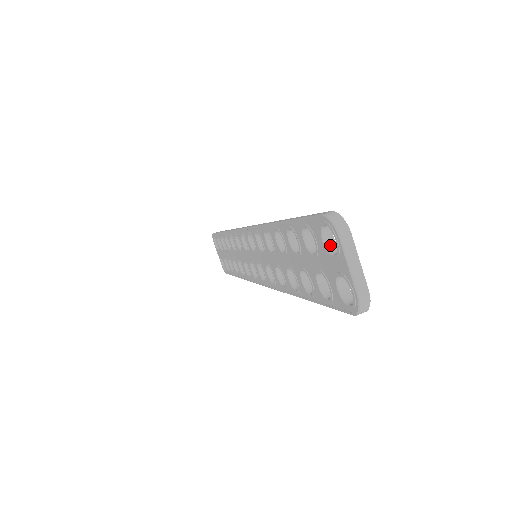
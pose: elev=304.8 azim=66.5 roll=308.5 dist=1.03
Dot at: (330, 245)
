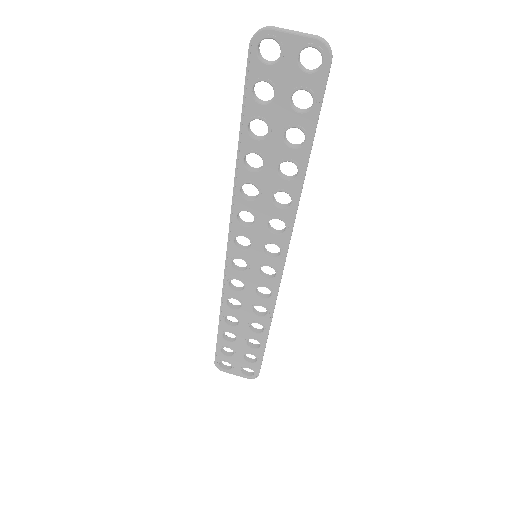
Dot at: (273, 62)
